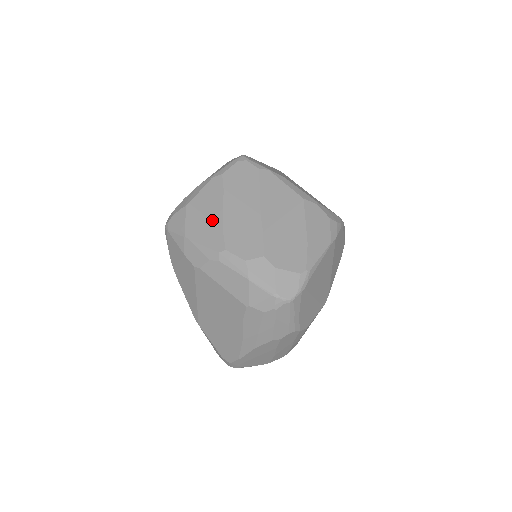
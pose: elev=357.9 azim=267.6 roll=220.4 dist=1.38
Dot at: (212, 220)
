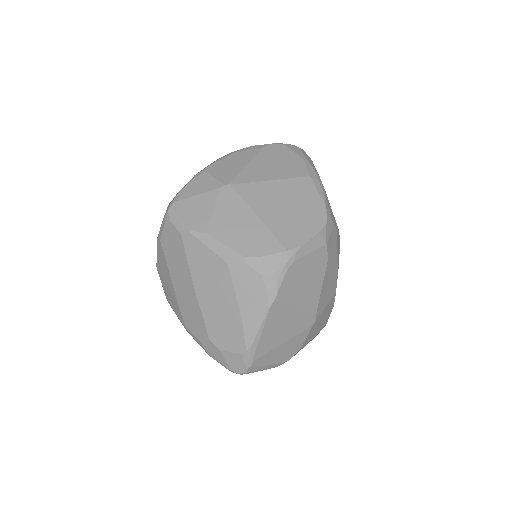
Dot at: (171, 292)
